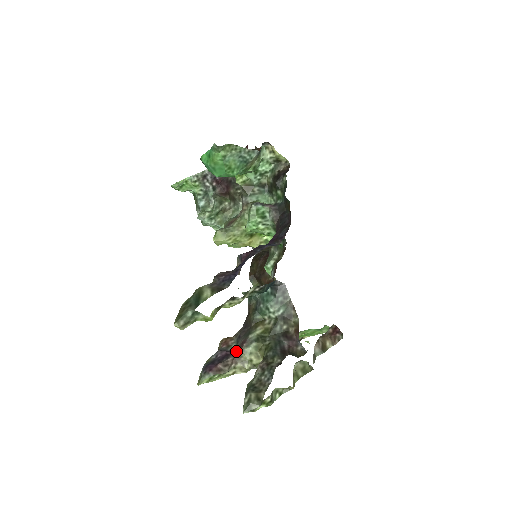
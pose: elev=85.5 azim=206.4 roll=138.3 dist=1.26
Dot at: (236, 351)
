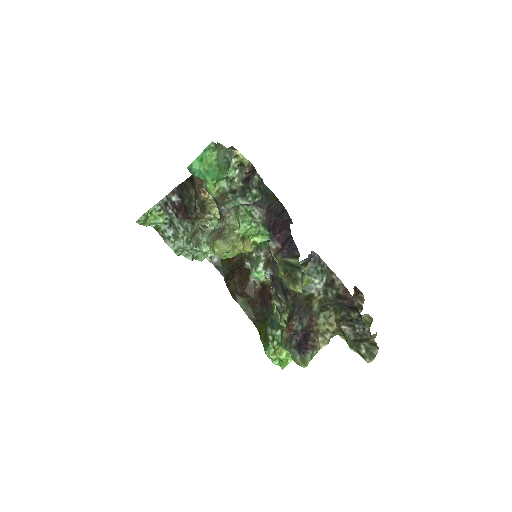
Dot at: (311, 328)
